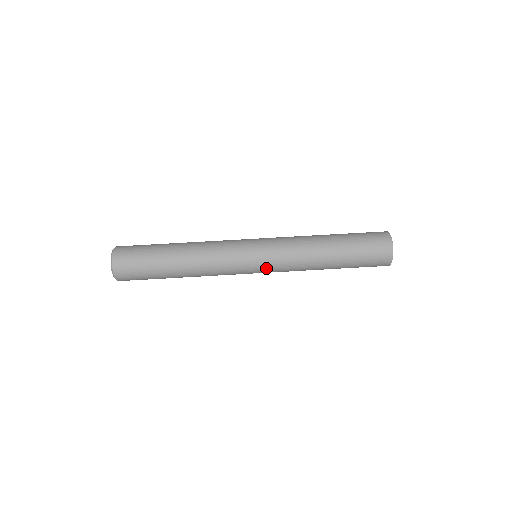
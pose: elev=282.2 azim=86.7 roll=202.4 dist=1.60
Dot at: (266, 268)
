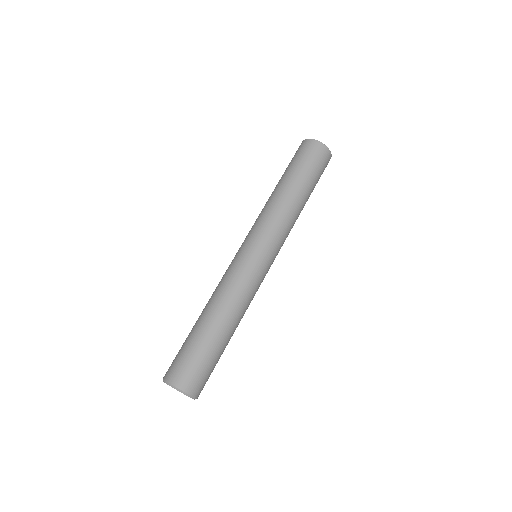
Dot at: (268, 246)
